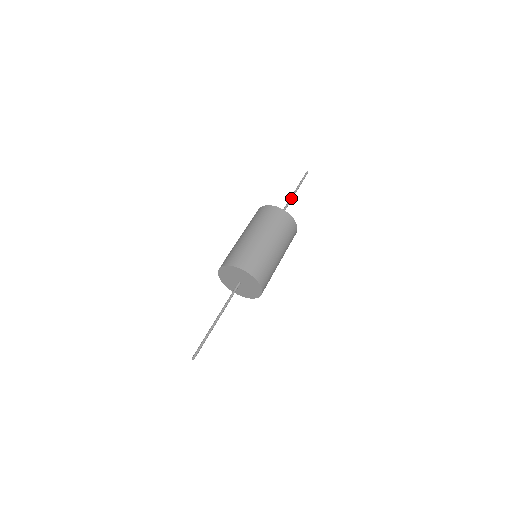
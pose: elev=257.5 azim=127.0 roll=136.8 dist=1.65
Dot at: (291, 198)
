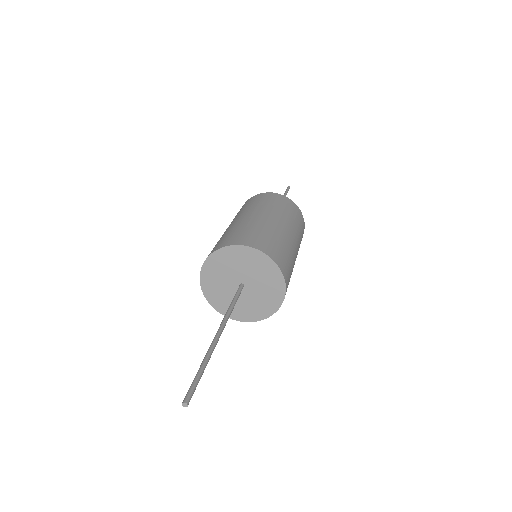
Dot at: occluded
